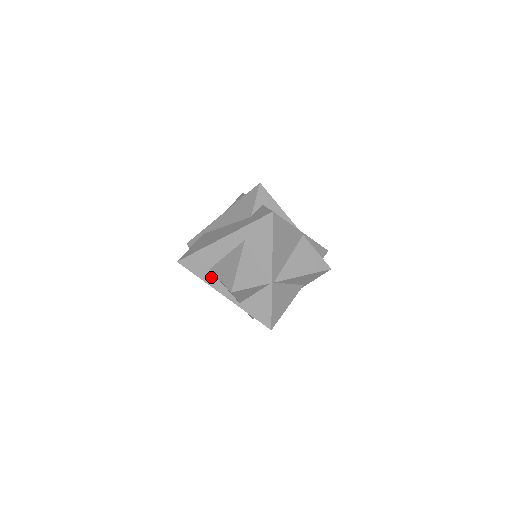
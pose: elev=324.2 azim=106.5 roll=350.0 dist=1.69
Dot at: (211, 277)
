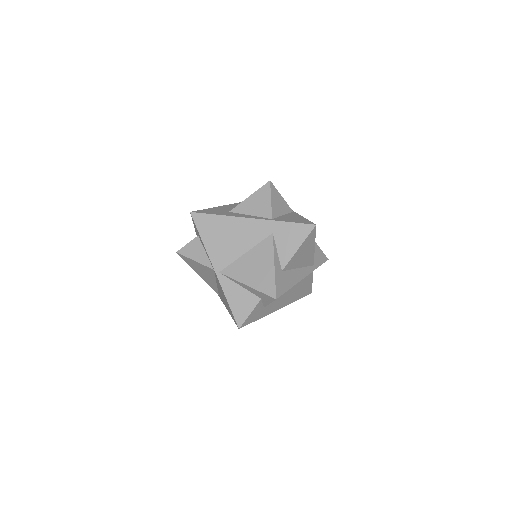
Dot at: (233, 214)
